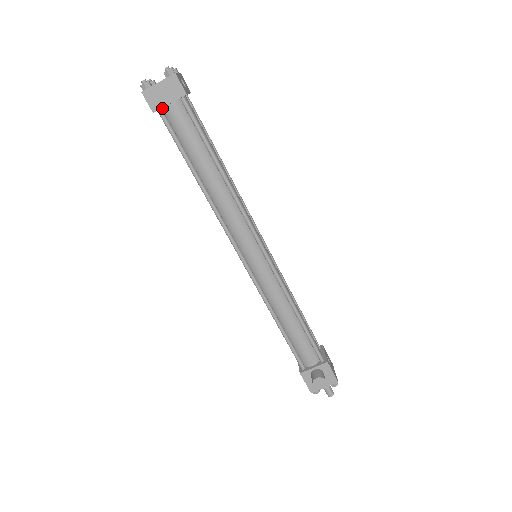
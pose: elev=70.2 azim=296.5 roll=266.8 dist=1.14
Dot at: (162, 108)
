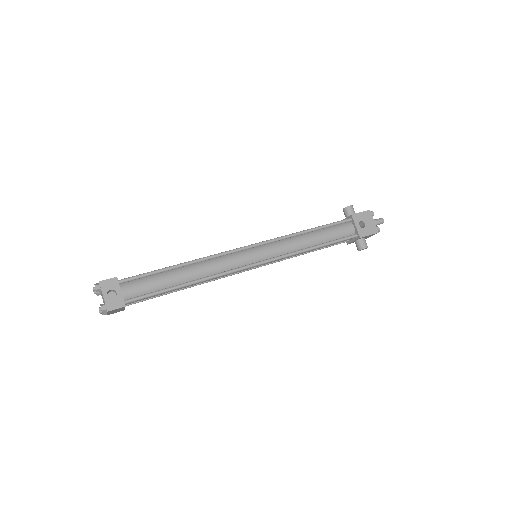
Dot at: occluded
